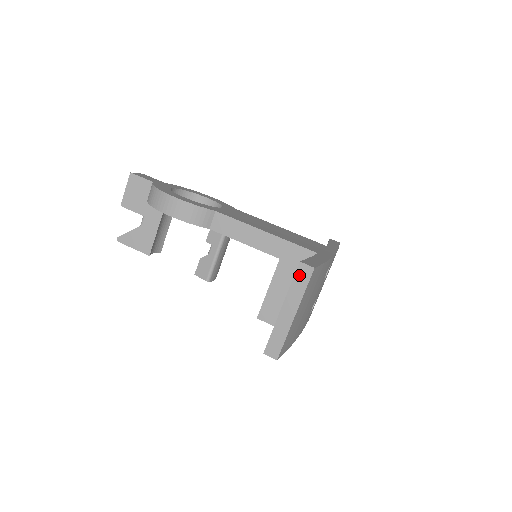
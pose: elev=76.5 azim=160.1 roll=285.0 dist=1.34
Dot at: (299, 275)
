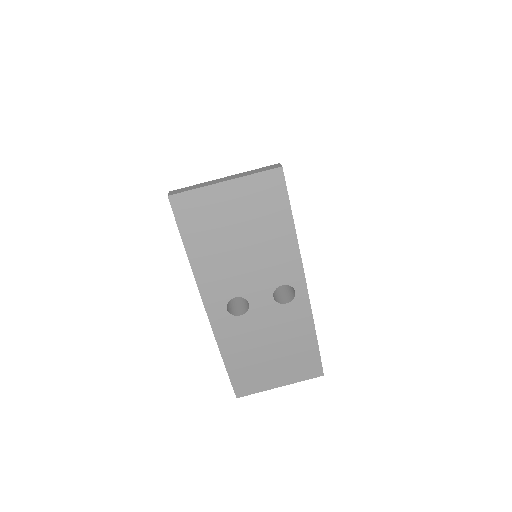
Dot at: (267, 167)
